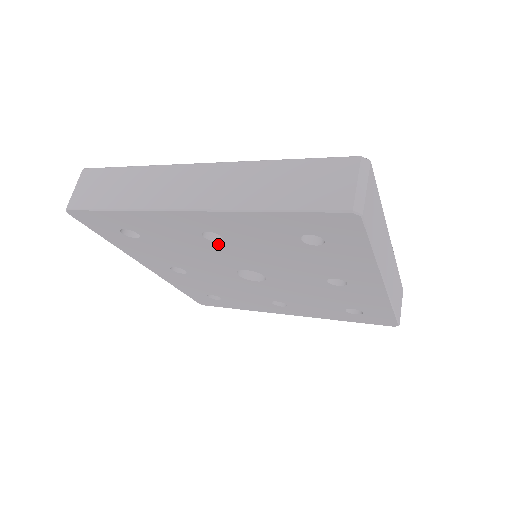
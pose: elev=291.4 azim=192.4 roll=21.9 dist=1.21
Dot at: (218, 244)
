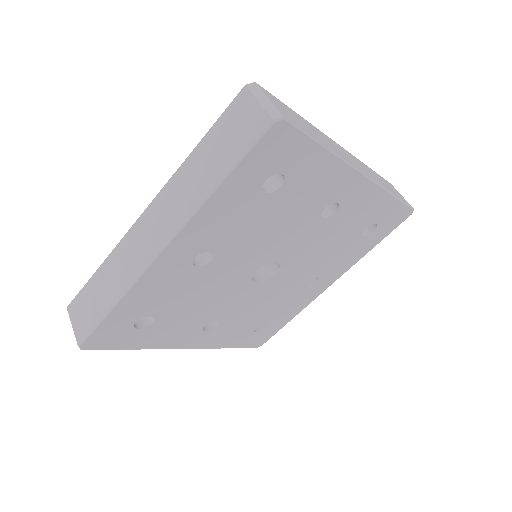
Dot at: (214, 263)
